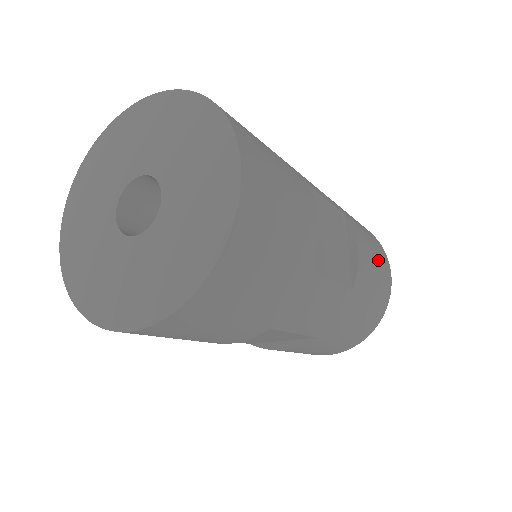
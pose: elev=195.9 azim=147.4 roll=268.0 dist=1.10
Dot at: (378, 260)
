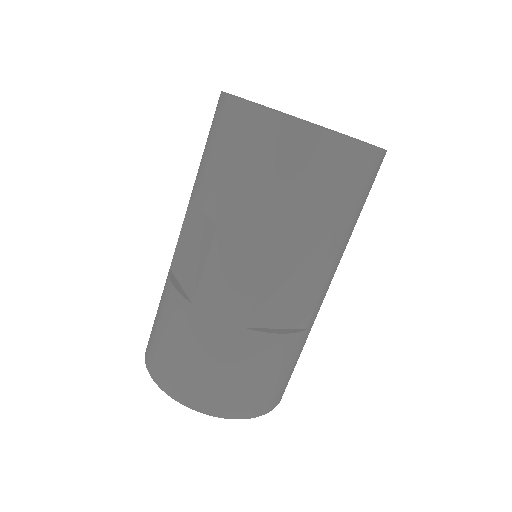
Dot at: occluded
